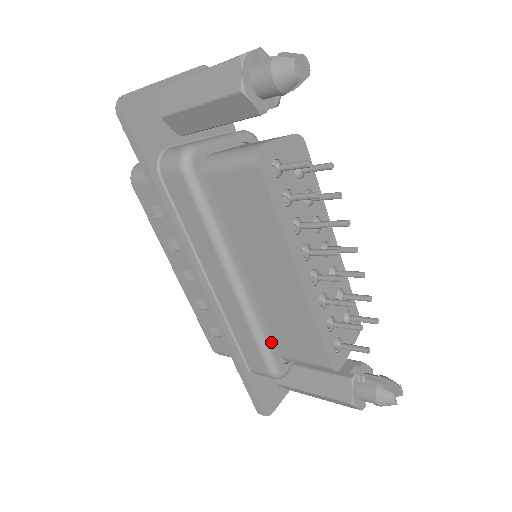
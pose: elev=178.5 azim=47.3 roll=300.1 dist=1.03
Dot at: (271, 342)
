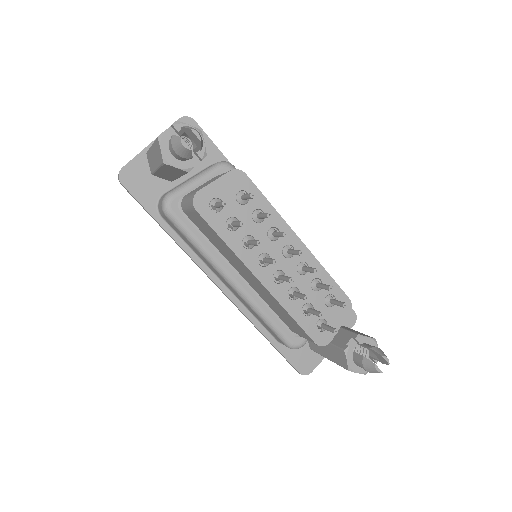
Dot at: (279, 323)
